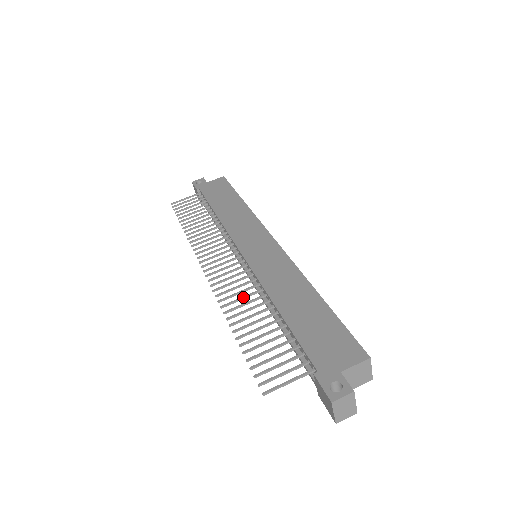
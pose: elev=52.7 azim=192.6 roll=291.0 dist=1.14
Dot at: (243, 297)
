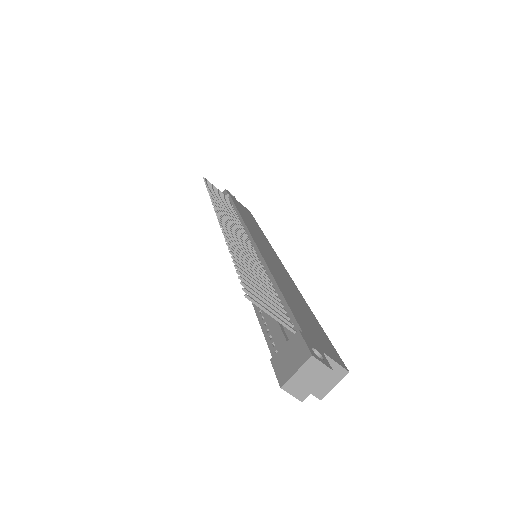
Dot at: occluded
